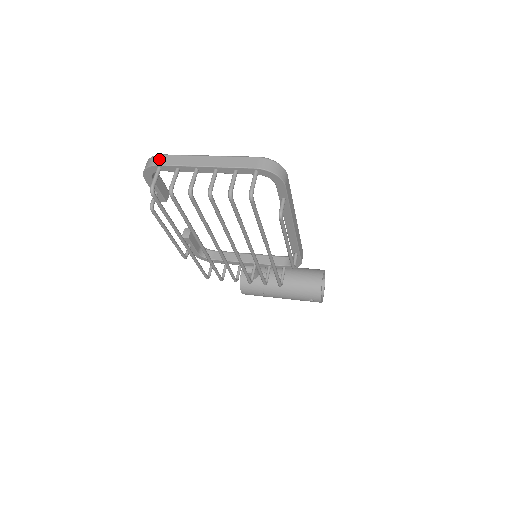
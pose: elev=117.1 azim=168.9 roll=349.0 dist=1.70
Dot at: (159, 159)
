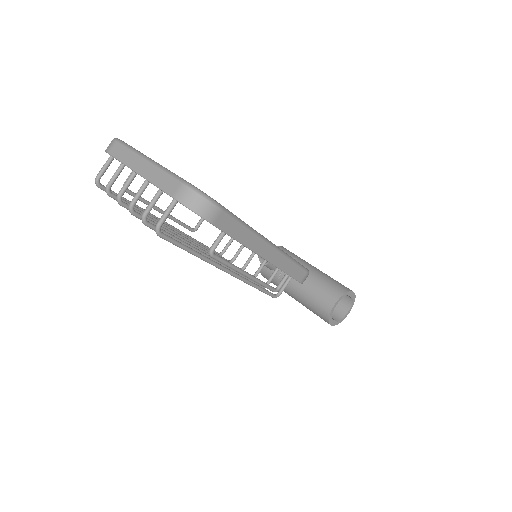
Dot at: (112, 146)
